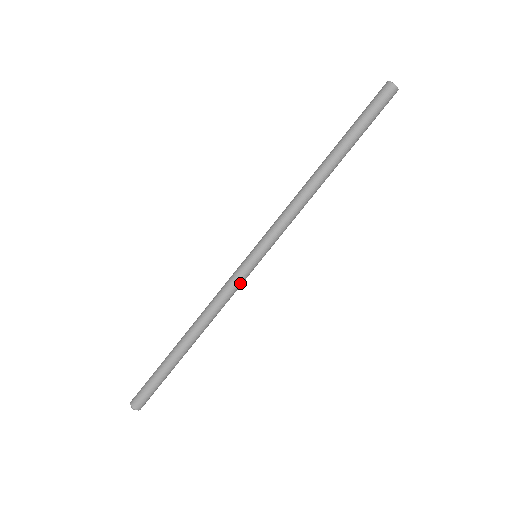
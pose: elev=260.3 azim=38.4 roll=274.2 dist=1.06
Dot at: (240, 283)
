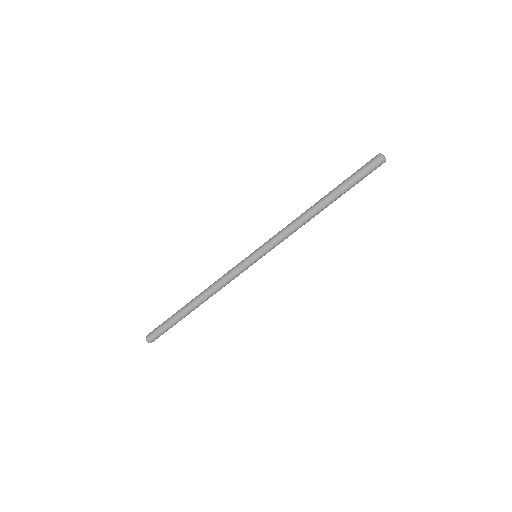
Dot at: occluded
